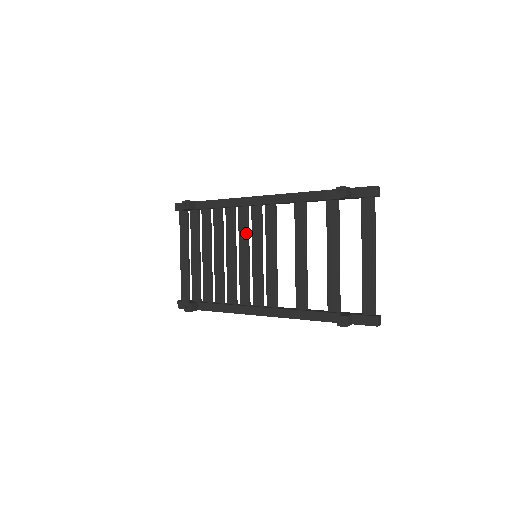
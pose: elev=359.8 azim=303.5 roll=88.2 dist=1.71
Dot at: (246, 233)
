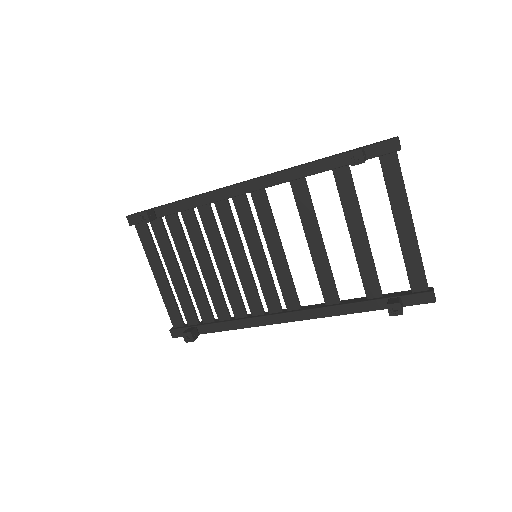
Dot at: (235, 232)
